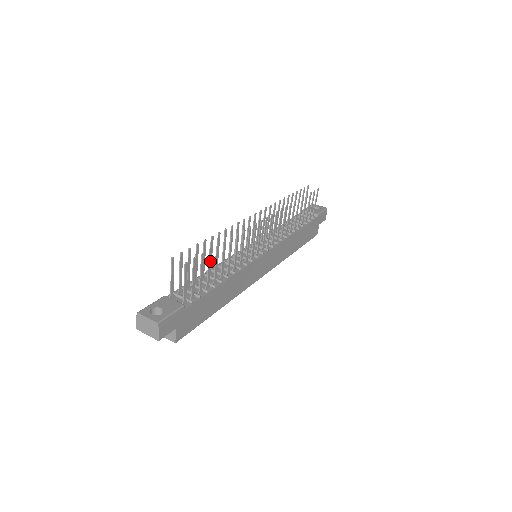
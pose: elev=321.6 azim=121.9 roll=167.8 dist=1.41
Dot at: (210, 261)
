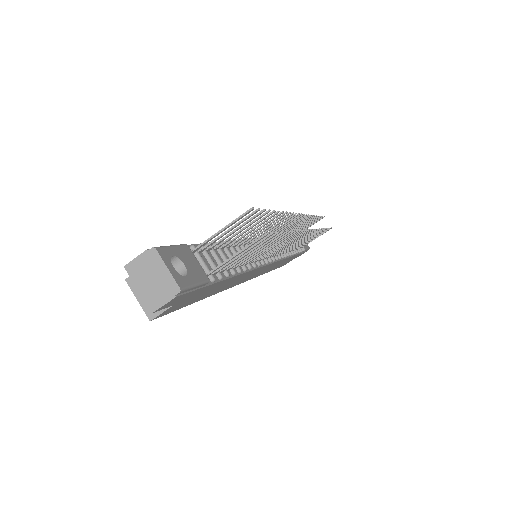
Dot at: (266, 243)
